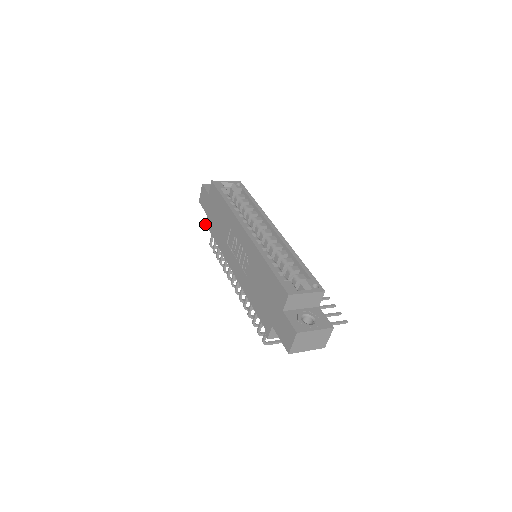
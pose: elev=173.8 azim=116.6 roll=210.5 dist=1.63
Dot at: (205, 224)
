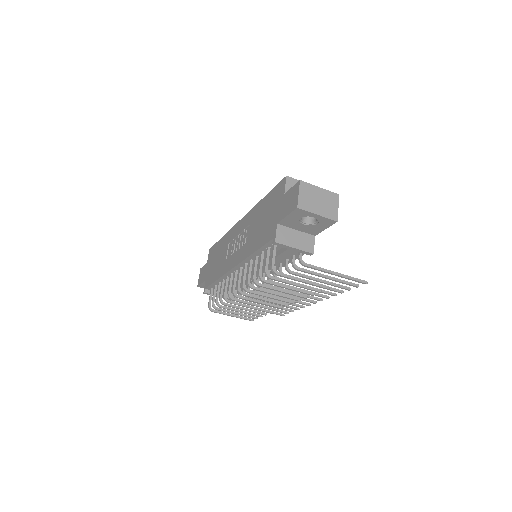
Dot at: occluded
